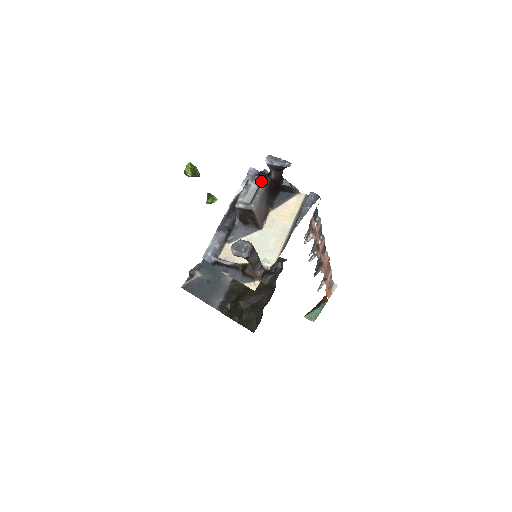
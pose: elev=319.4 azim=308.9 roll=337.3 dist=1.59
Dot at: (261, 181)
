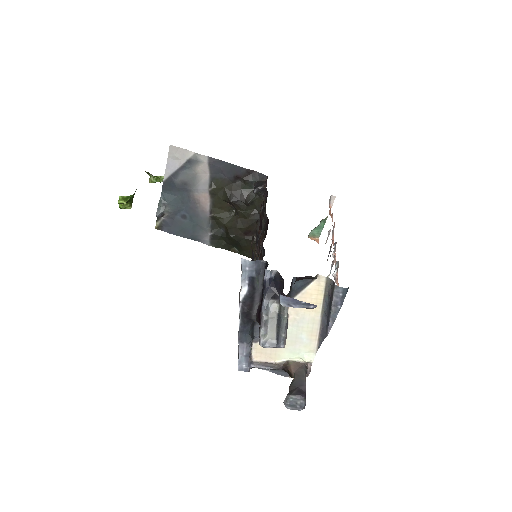
Dot at: (276, 306)
